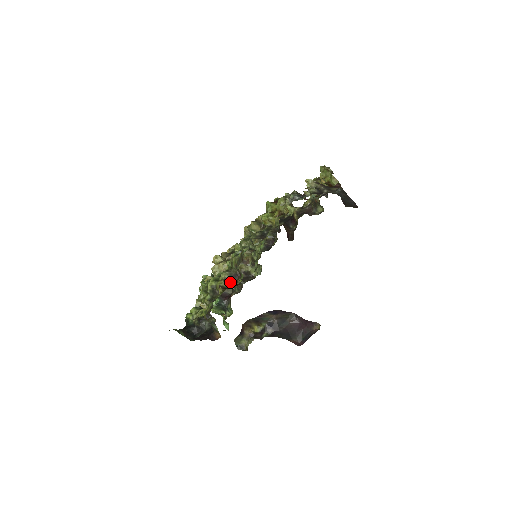
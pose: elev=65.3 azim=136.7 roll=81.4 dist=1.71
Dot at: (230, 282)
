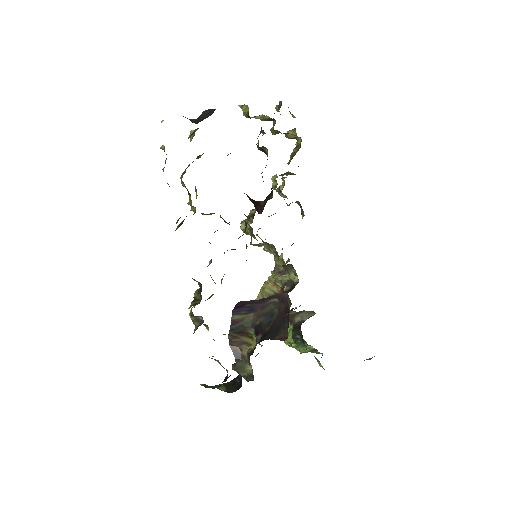
Dot at: (198, 300)
